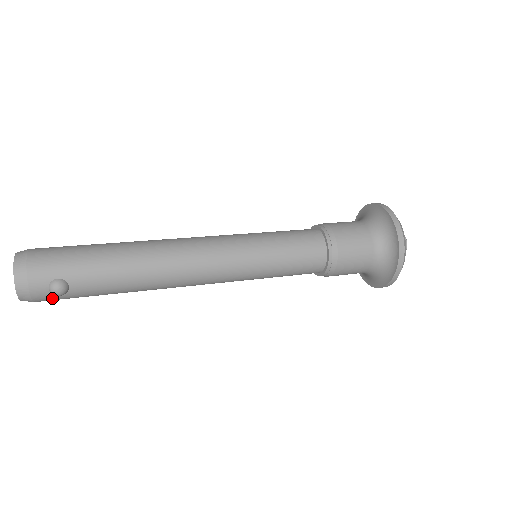
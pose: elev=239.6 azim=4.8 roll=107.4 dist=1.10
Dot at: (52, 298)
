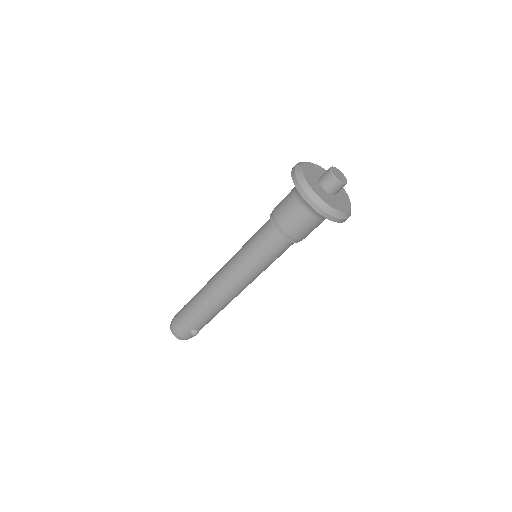
Dot at: occluded
